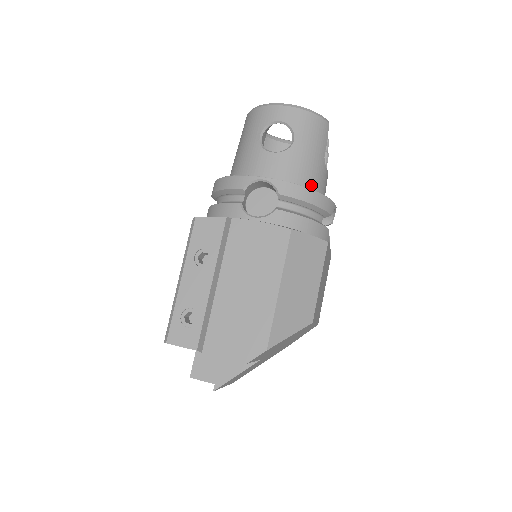
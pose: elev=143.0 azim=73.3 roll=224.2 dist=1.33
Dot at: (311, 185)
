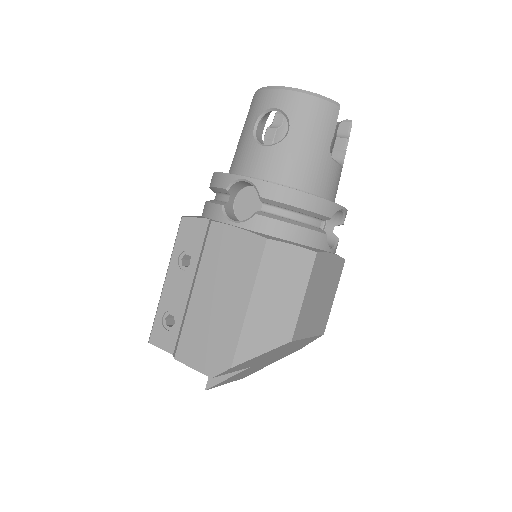
Dot at: (307, 183)
